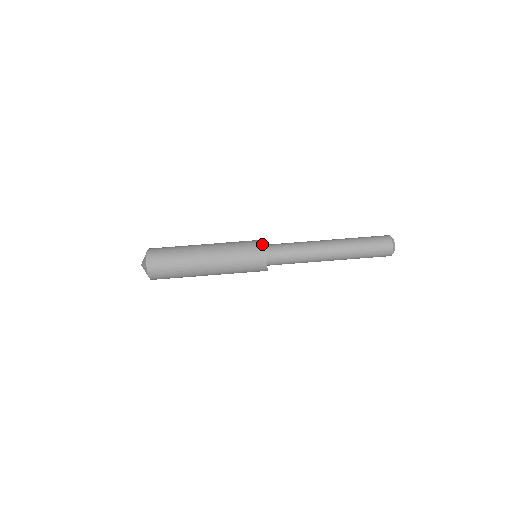
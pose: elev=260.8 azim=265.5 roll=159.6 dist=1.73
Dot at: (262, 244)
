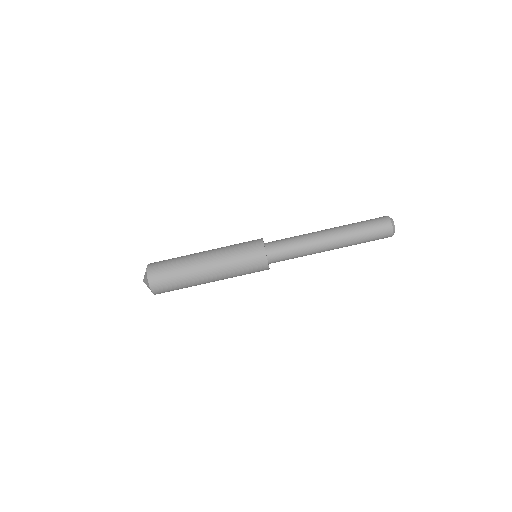
Dot at: (263, 256)
